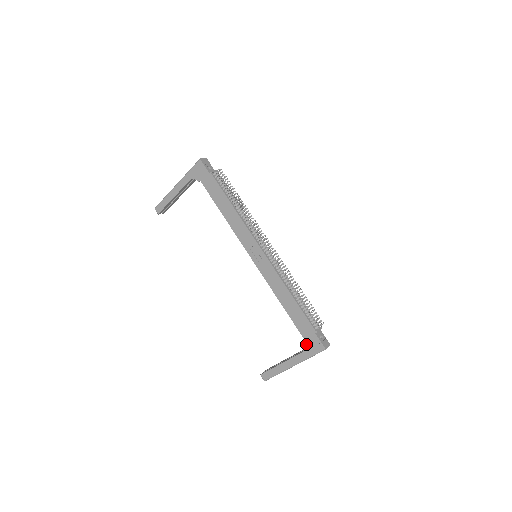
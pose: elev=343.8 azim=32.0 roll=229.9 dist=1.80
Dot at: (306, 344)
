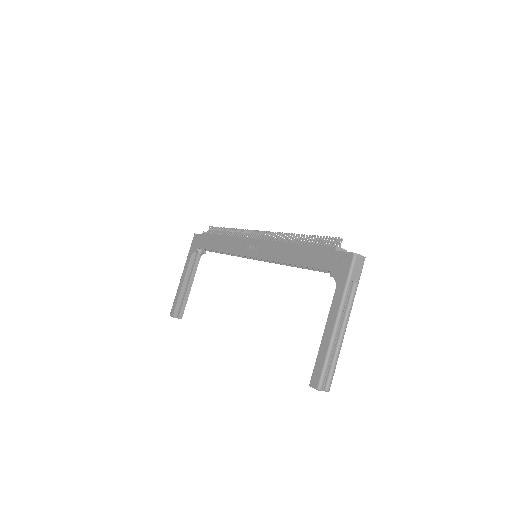
Dot at: (334, 274)
